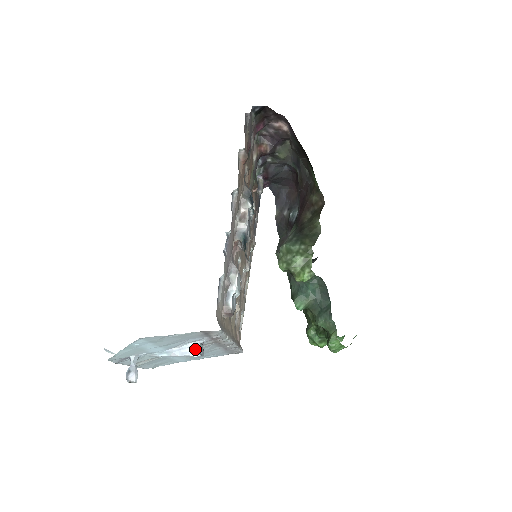
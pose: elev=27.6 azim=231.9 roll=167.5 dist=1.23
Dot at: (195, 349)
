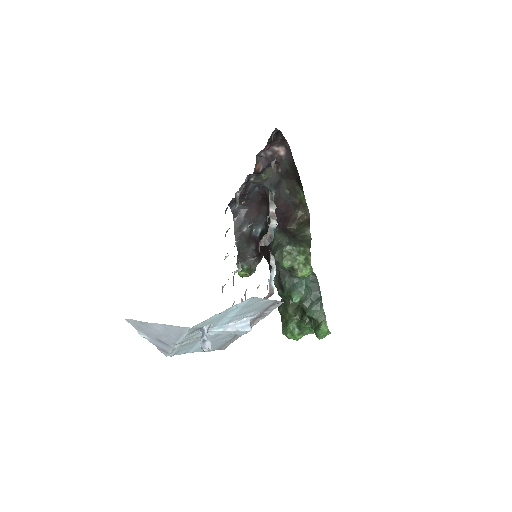
Dot at: (247, 324)
